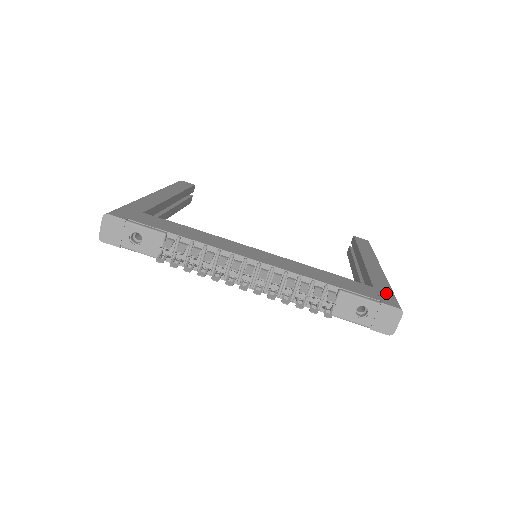
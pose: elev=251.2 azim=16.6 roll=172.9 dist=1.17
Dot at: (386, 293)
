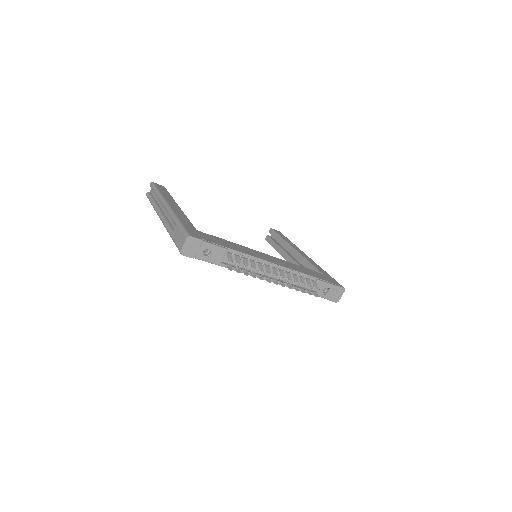
Dot at: (331, 278)
